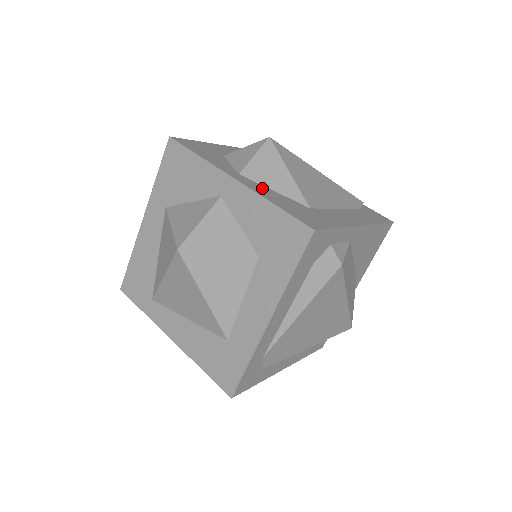
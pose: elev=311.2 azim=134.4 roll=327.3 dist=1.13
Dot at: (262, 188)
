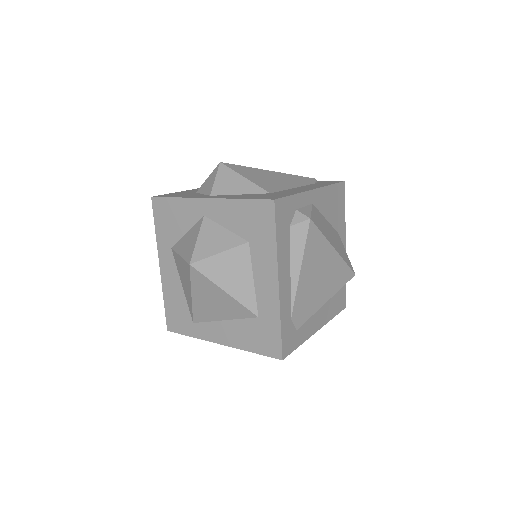
Dot at: (230, 196)
